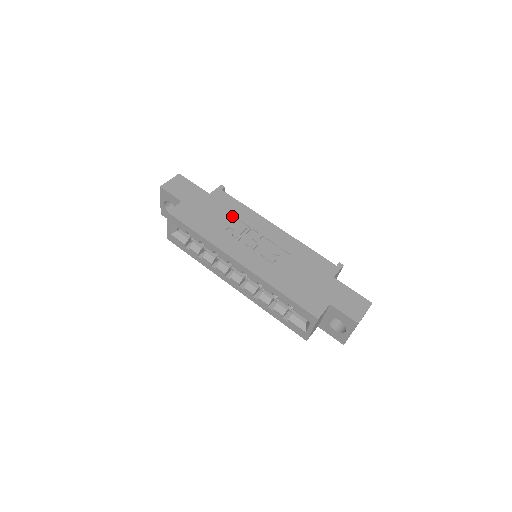
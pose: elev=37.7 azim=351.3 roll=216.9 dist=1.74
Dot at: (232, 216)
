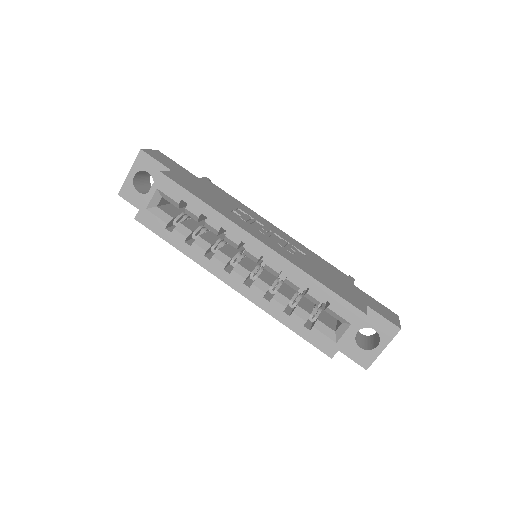
Dot at: (231, 203)
